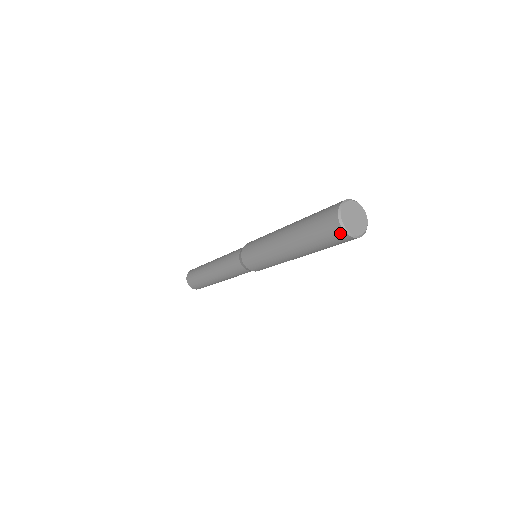
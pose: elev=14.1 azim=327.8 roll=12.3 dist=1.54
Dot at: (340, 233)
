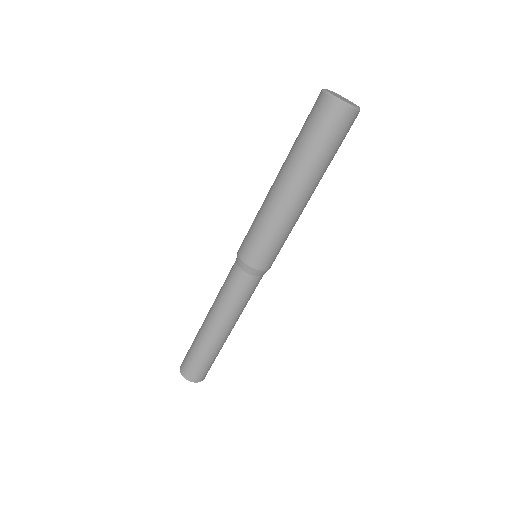
Dot at: (319, 97)
